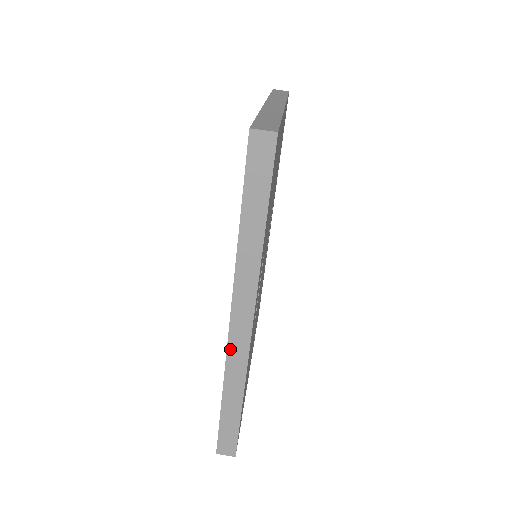
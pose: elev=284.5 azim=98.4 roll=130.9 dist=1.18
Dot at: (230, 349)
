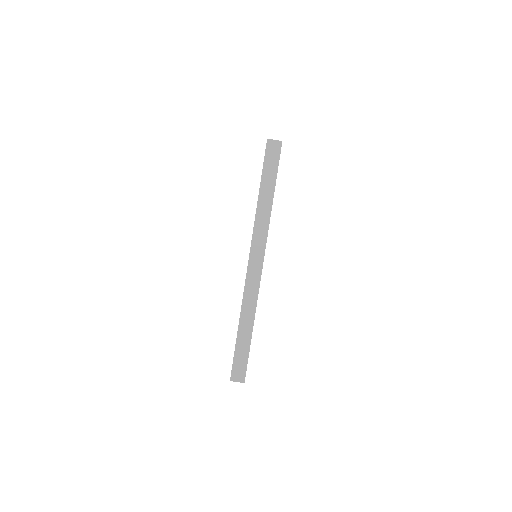
Dot at: (247, 283)
